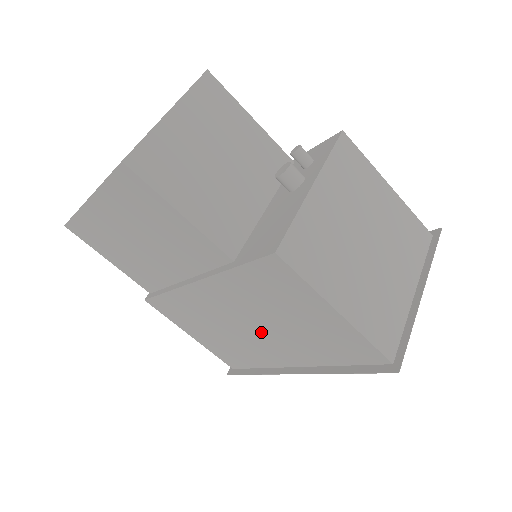
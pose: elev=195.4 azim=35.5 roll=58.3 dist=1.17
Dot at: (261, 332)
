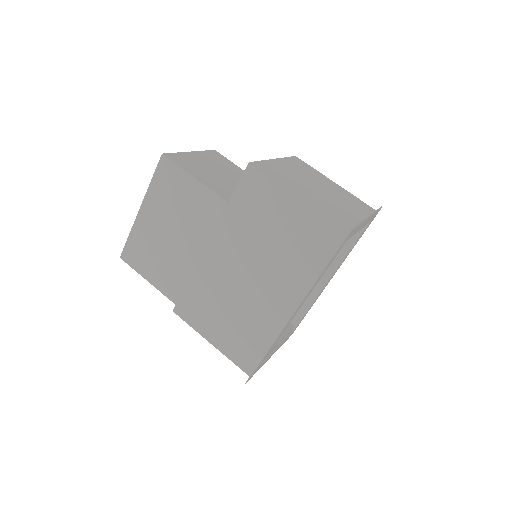
Dot at: (259, 276)
